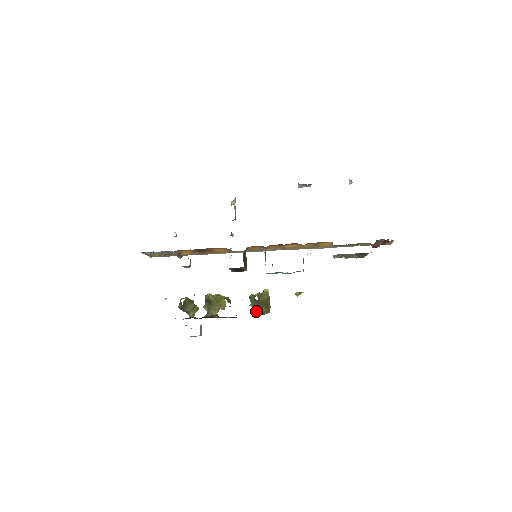
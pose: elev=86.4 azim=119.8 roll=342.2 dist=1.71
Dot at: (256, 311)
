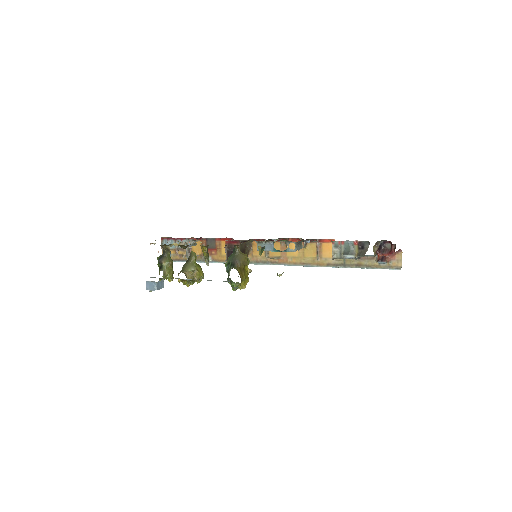
Dot at: (228, 278)
